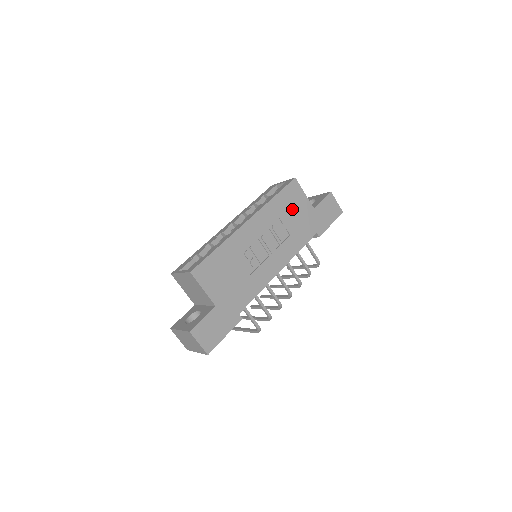
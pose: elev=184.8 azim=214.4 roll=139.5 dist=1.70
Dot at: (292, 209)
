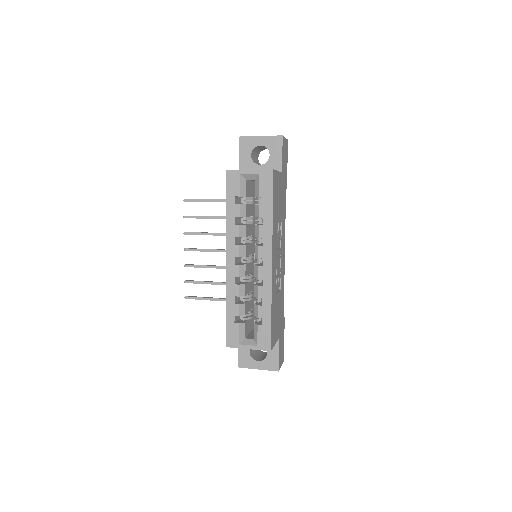
Dot at: (278, 200)
